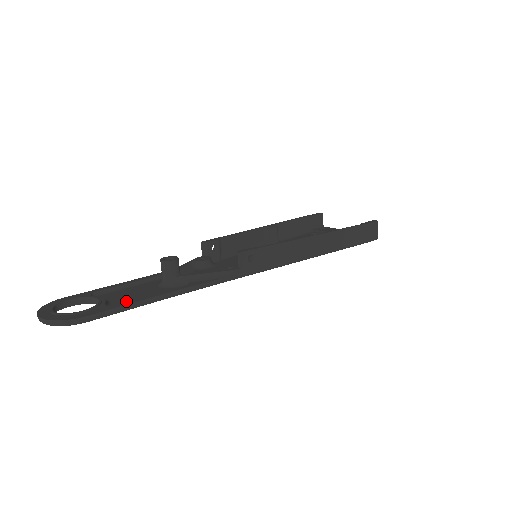
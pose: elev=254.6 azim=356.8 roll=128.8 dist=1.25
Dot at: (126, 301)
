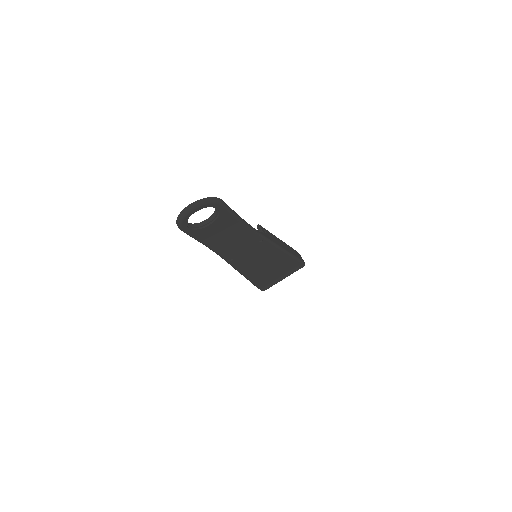
Dot at: (225, 220)
